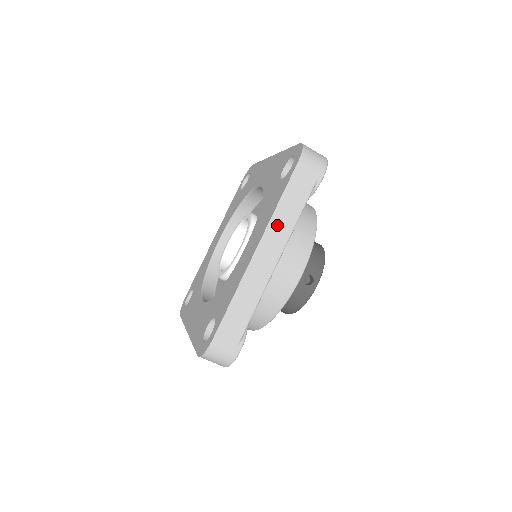
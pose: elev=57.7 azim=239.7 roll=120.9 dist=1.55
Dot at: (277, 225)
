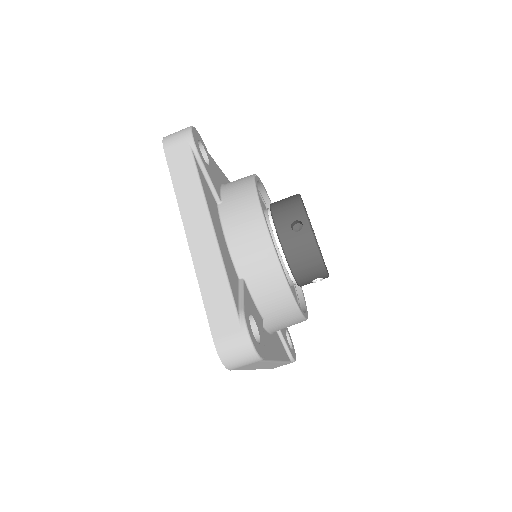
Dot at: (187, 205)
